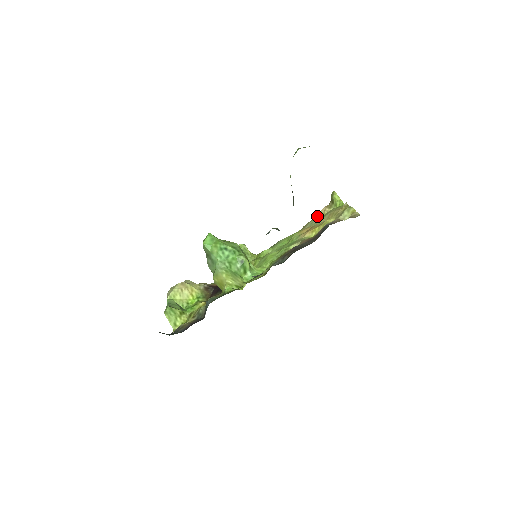
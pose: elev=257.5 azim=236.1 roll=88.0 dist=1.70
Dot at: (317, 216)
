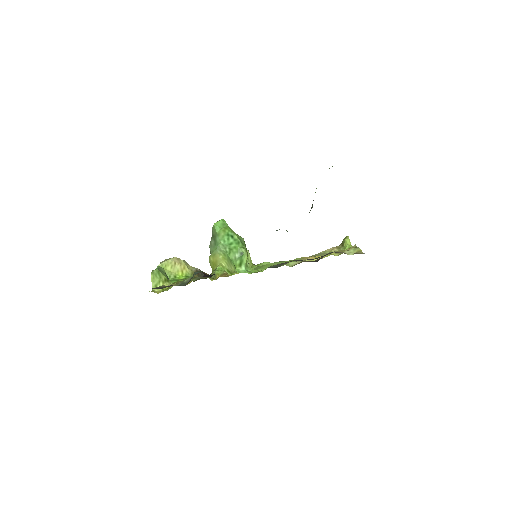
Dot at: (324, 251)
